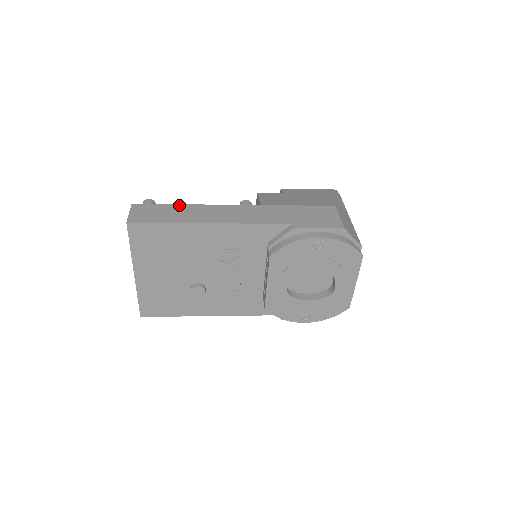
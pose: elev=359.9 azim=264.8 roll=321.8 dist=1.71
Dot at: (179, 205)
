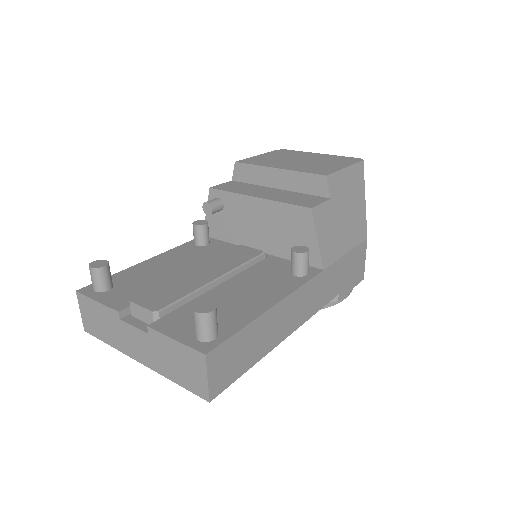
Dot at: (258, 321)
